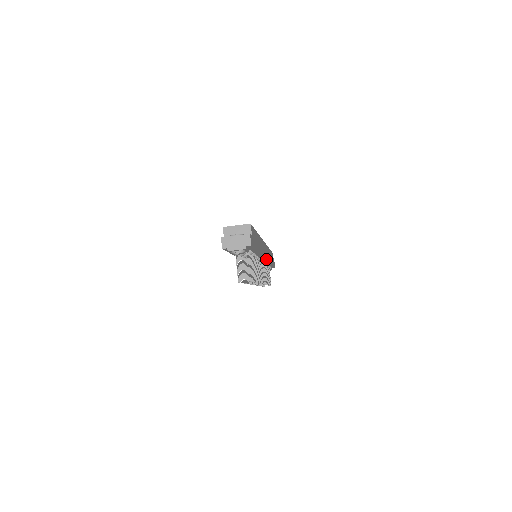
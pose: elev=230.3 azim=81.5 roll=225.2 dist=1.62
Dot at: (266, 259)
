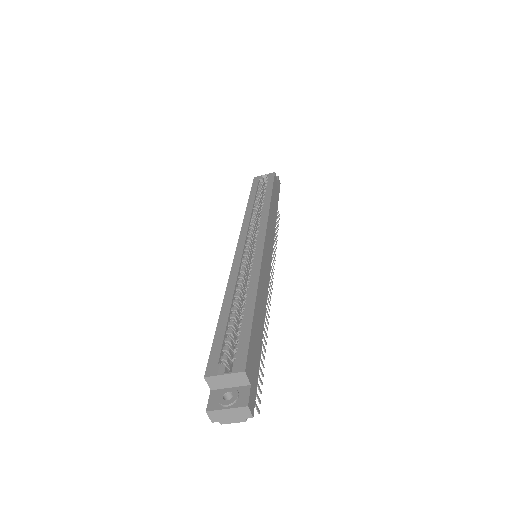
Dot at: (271, 261)
